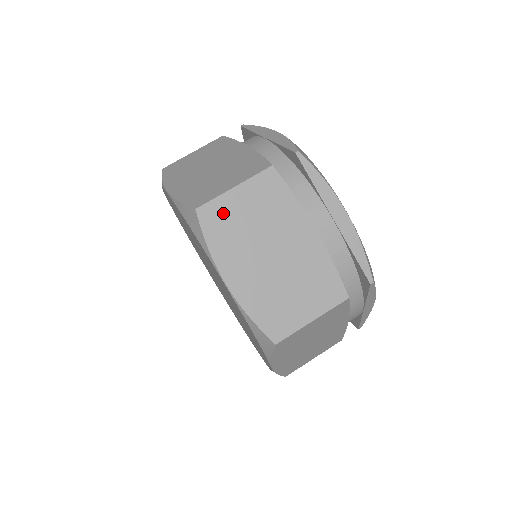
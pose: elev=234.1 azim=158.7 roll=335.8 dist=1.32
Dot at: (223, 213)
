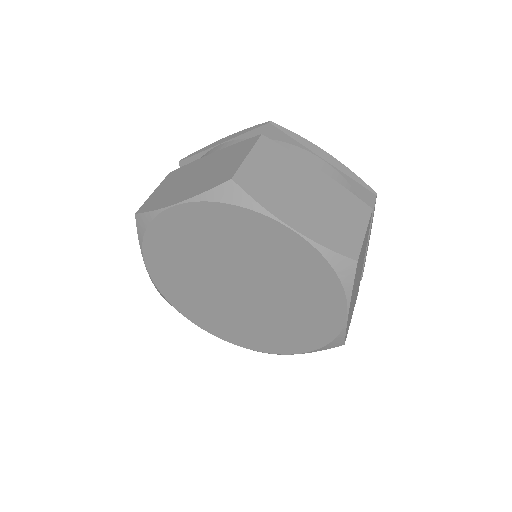
Dot at: (253, 176)
